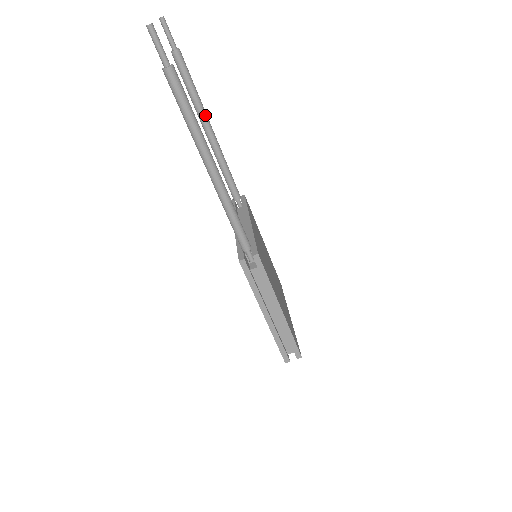
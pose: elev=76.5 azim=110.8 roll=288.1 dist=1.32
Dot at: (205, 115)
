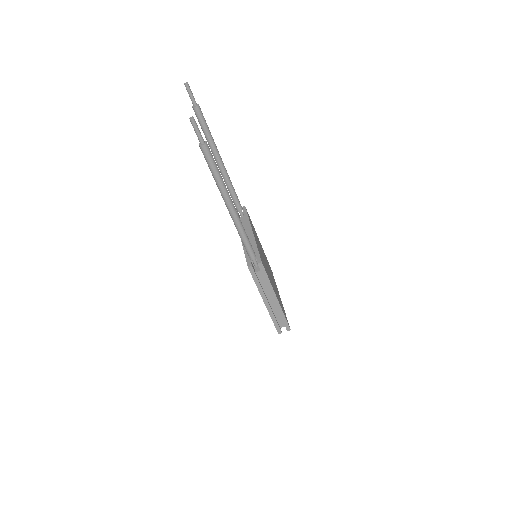
Dot at: (217, 151)
